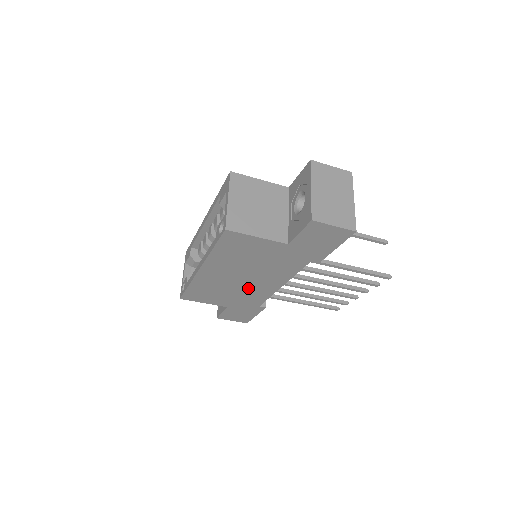
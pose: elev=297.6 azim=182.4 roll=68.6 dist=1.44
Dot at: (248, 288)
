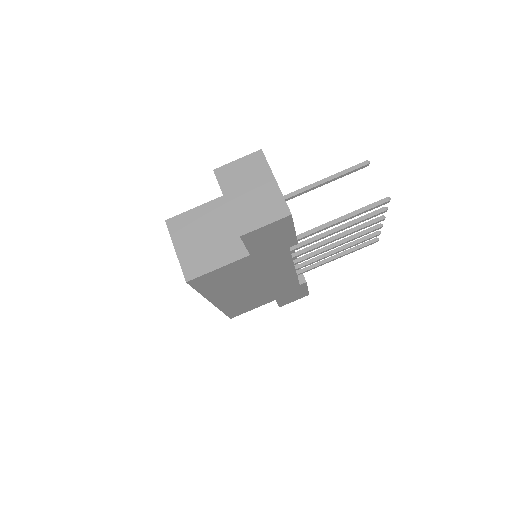
Dot at: (270, 286)
